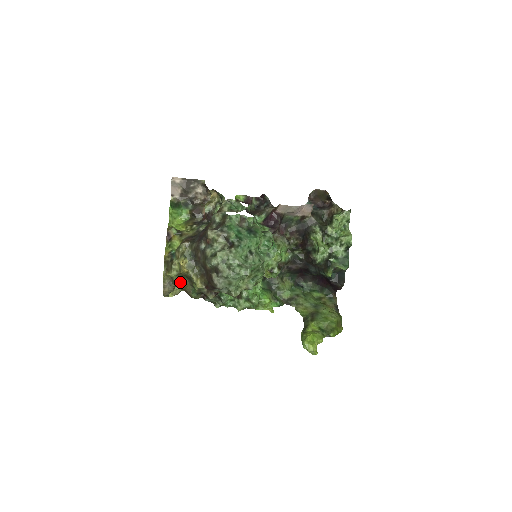
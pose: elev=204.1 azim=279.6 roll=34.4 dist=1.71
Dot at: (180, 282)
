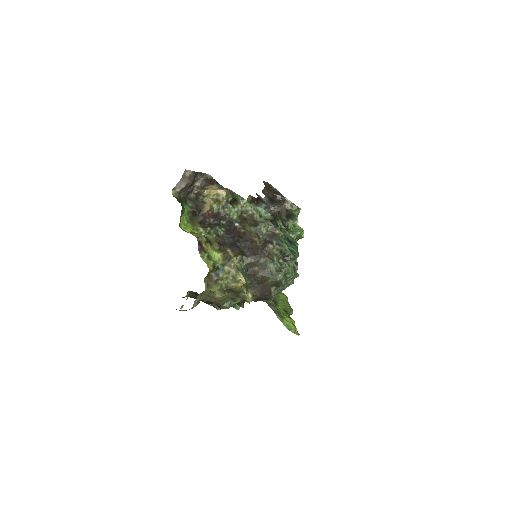
Dot at: (222, 296)
